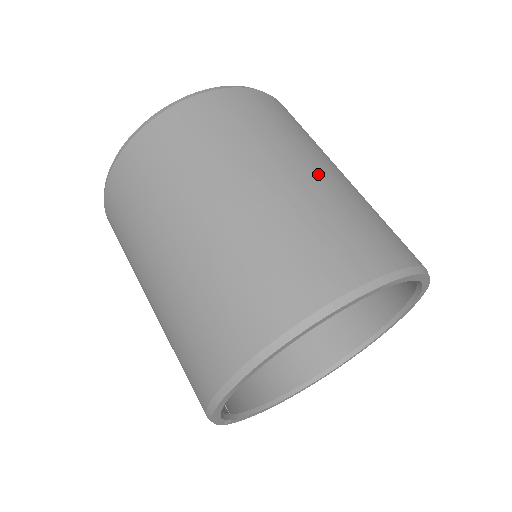
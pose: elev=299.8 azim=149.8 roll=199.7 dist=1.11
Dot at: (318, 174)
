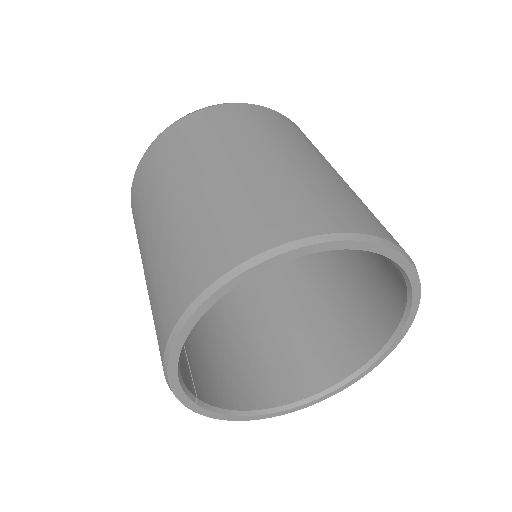
Dot at: (309, 162)
